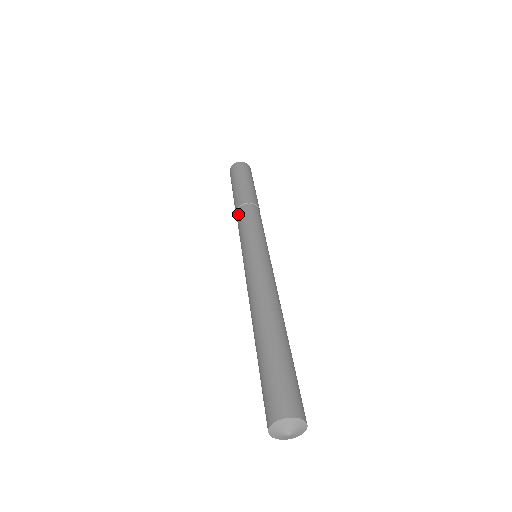
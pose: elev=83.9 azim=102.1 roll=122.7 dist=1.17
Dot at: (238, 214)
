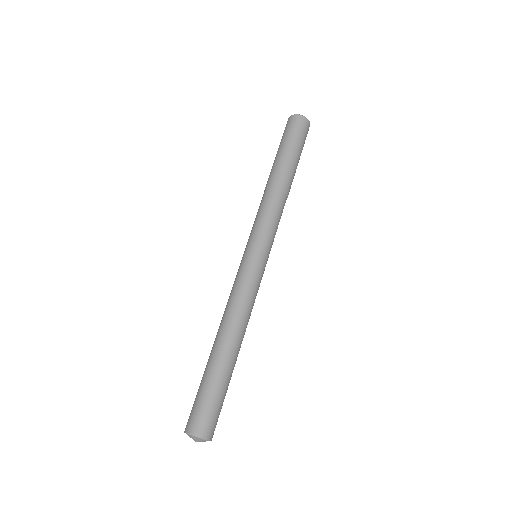
Dot at: (271, 195)
